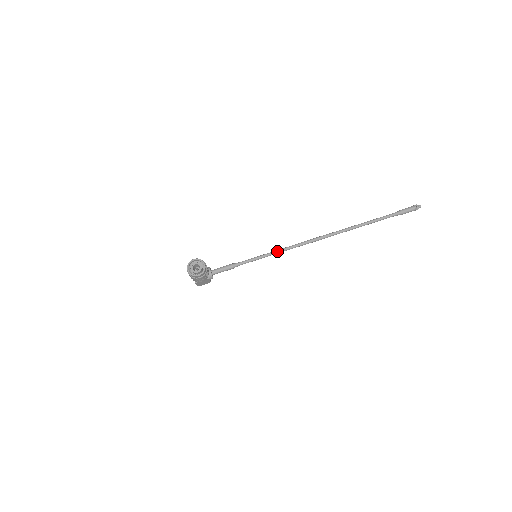
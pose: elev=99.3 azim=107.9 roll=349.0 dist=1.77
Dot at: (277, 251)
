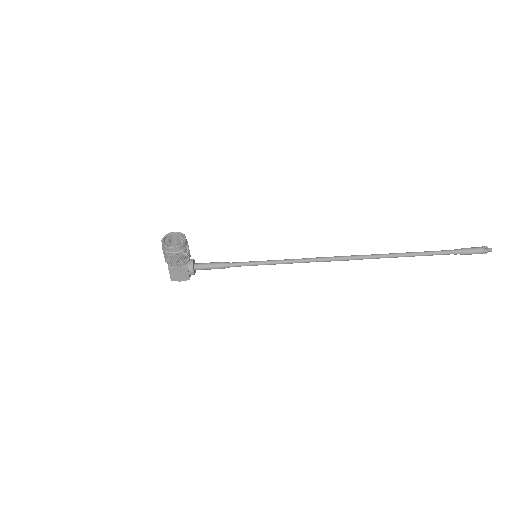
Dot at: (285, 260)
